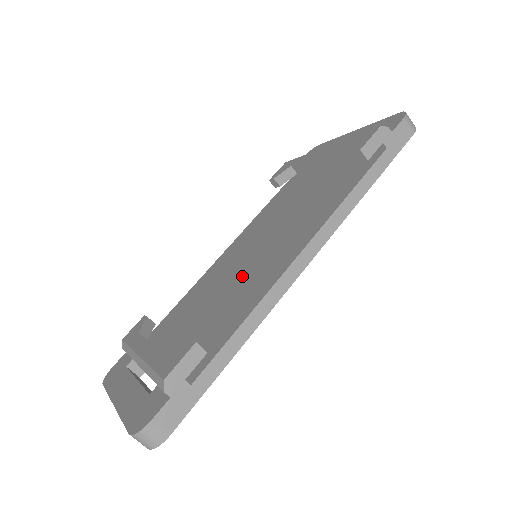
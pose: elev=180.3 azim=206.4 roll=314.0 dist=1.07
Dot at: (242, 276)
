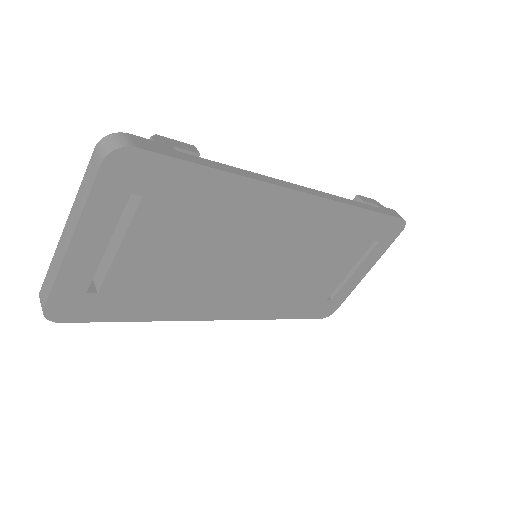
Dot at: occluded
